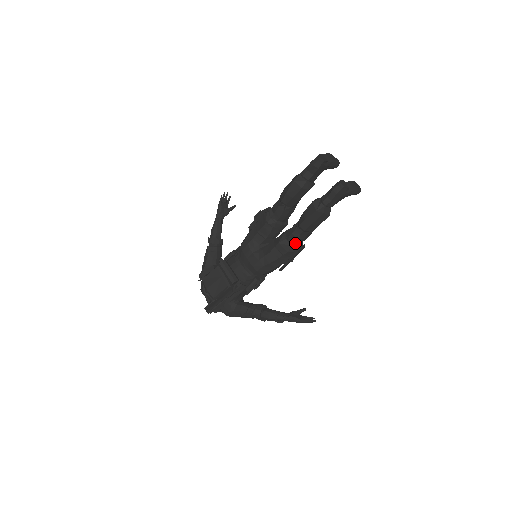
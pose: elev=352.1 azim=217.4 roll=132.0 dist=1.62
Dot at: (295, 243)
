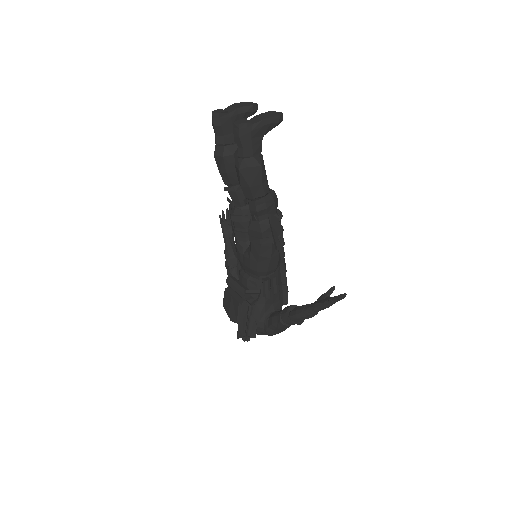
Dot at: (263, 219)
